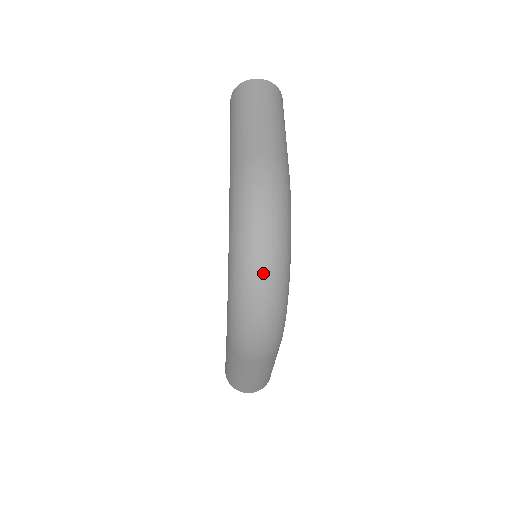
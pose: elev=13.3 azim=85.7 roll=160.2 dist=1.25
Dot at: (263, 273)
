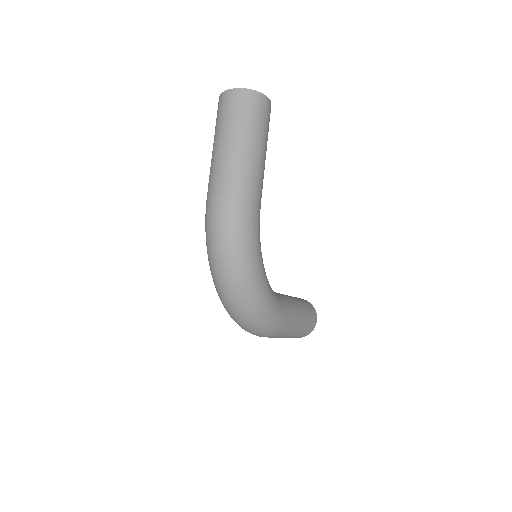
Dot at: (230, 296)
